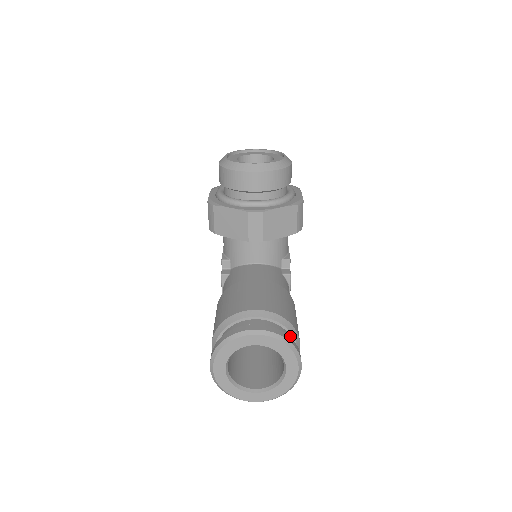
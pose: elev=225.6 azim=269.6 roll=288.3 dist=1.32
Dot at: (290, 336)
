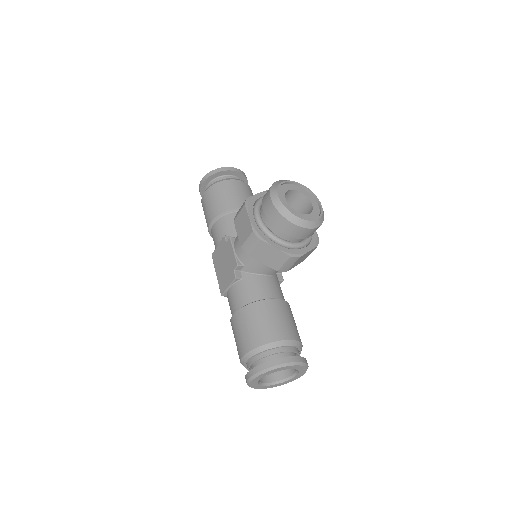
Dot at: (299, 352)
